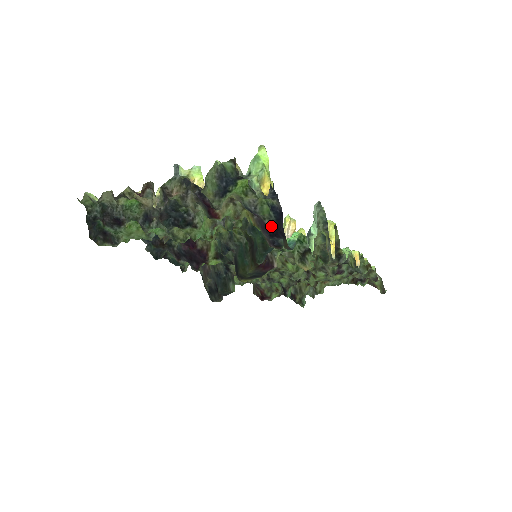
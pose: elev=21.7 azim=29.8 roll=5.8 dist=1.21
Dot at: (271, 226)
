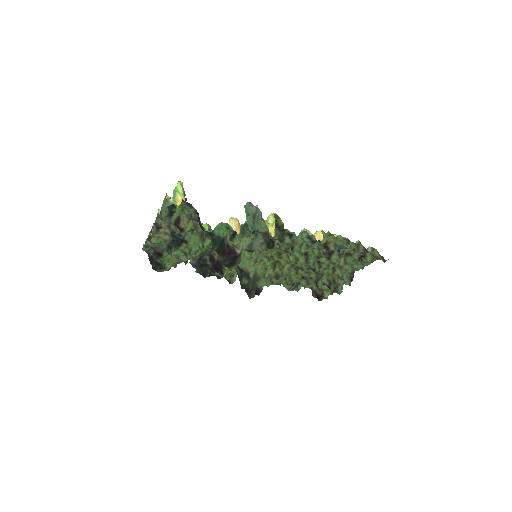
Dot at: occluded
